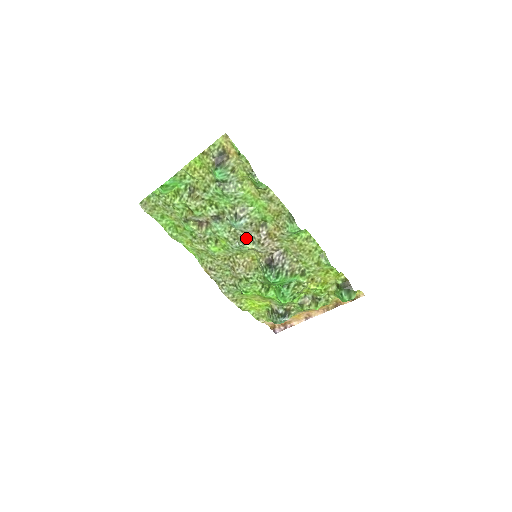
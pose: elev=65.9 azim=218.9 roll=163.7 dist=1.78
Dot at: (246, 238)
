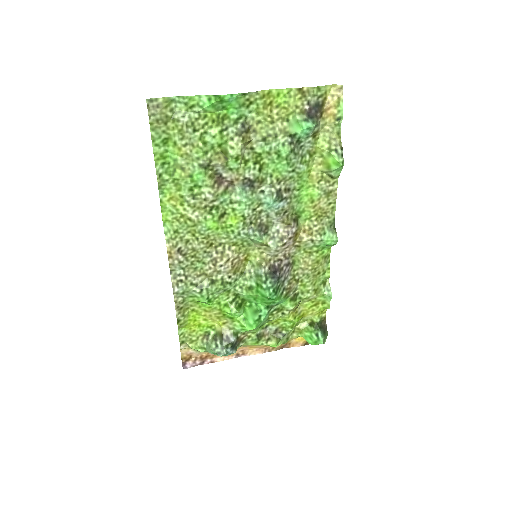
Dot at: (266, 227)
